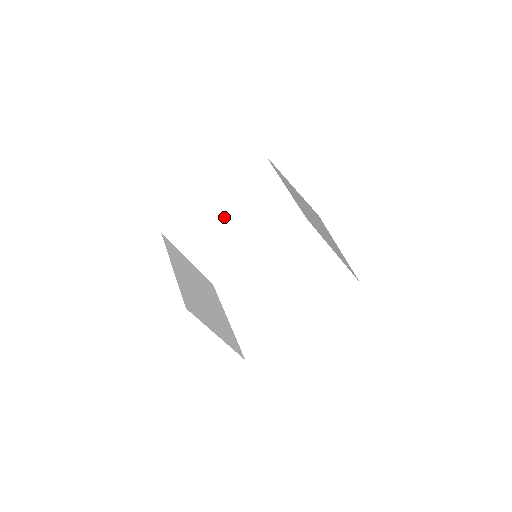
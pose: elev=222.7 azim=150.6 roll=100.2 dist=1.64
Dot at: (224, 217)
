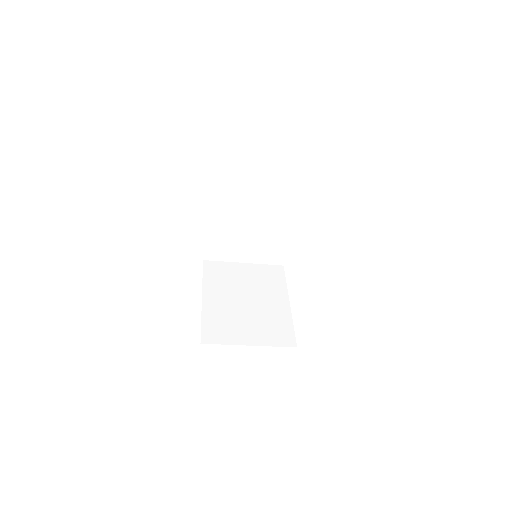
Dot at: (235, 221)
